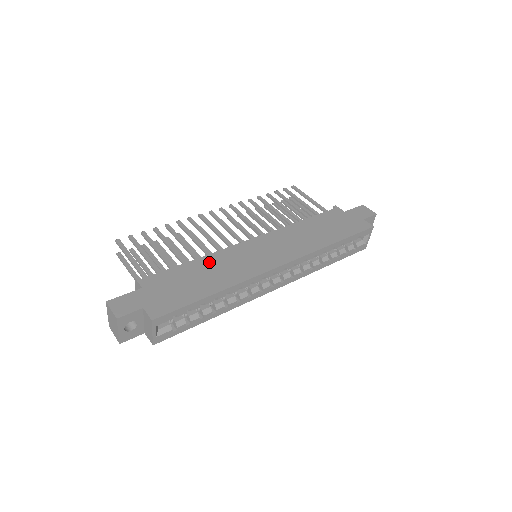
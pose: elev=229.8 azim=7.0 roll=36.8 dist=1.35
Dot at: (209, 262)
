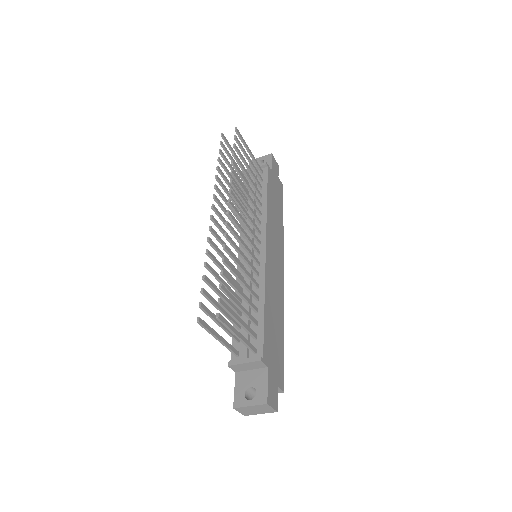
Dot at: (269, 300)
